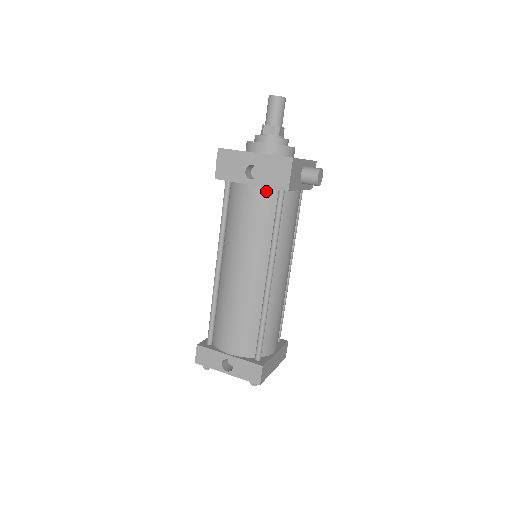
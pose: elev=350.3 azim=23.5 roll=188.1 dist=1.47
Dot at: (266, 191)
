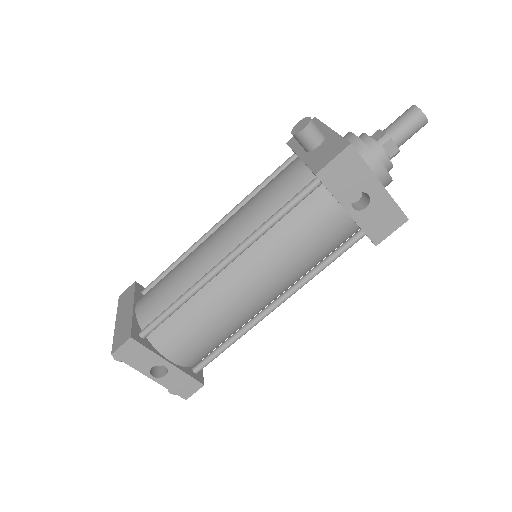
Dot at: (352, 226)
